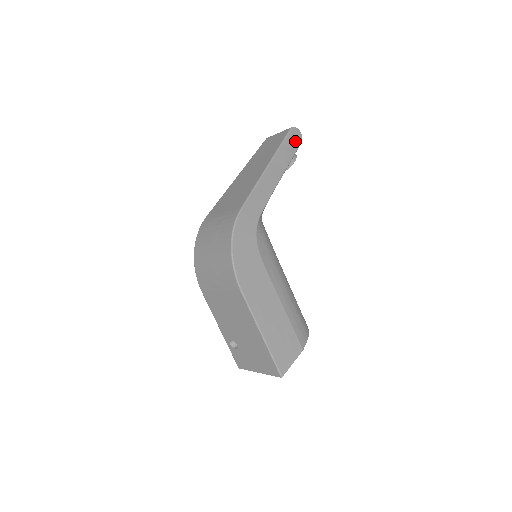
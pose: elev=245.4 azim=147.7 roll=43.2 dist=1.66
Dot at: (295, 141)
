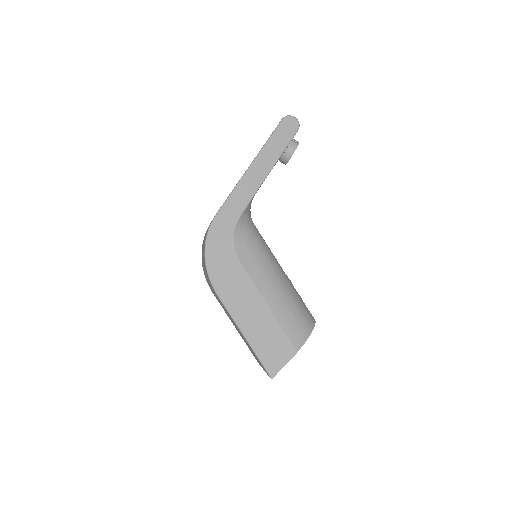
Dot at: (288, 131)
